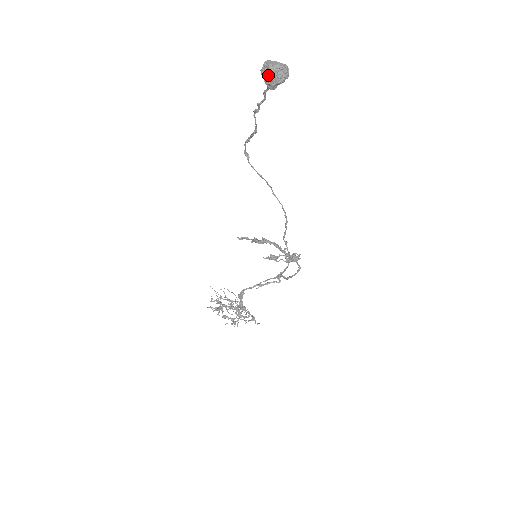
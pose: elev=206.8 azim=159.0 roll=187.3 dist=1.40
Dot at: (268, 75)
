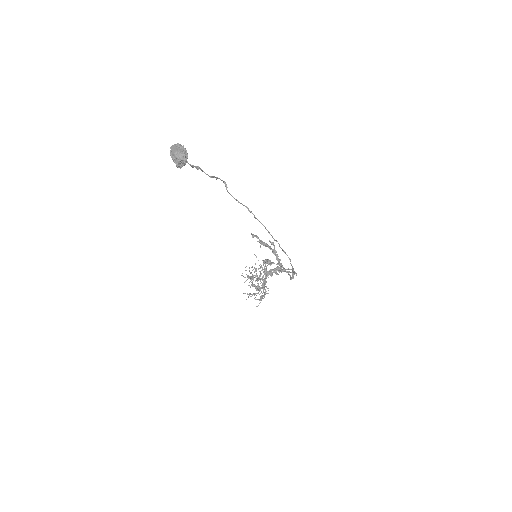
Dot at: occluded
